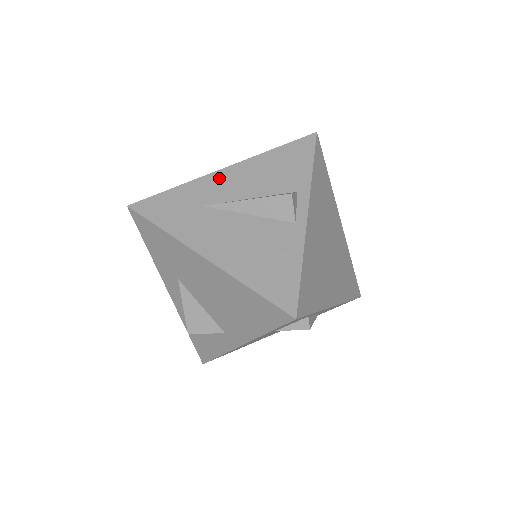
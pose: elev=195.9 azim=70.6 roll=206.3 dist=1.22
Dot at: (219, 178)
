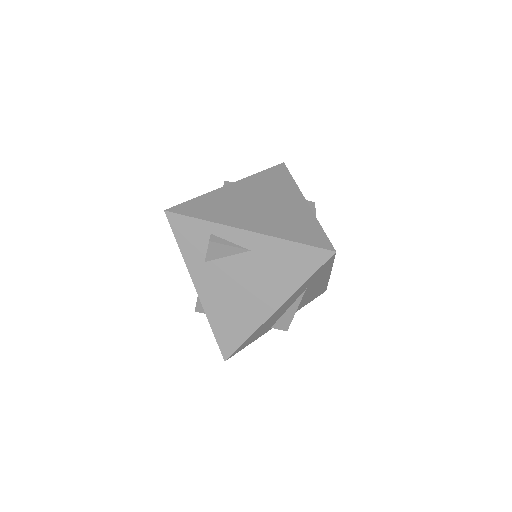
Dot at: occluded
